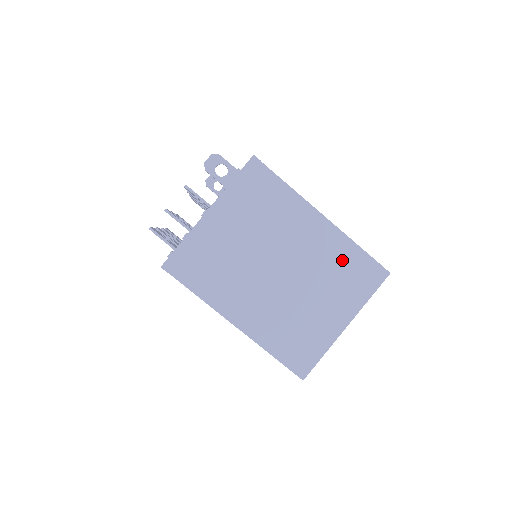
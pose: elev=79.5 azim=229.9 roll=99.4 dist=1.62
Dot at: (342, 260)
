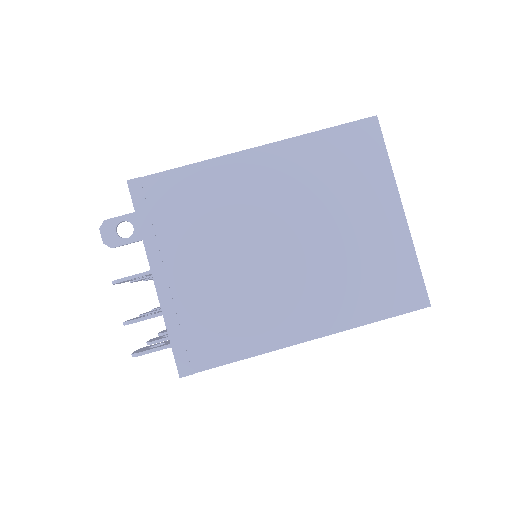
Dot at: (321, 162)
